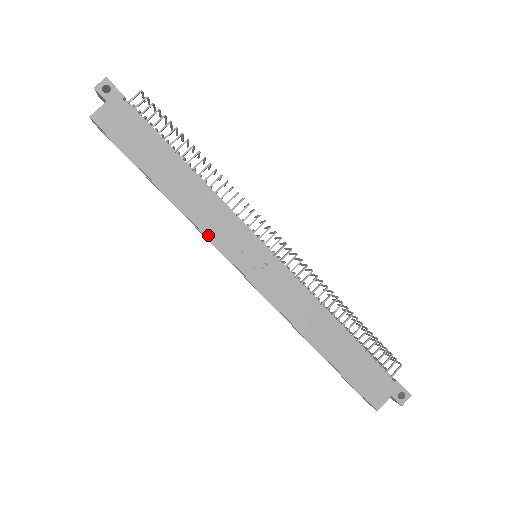
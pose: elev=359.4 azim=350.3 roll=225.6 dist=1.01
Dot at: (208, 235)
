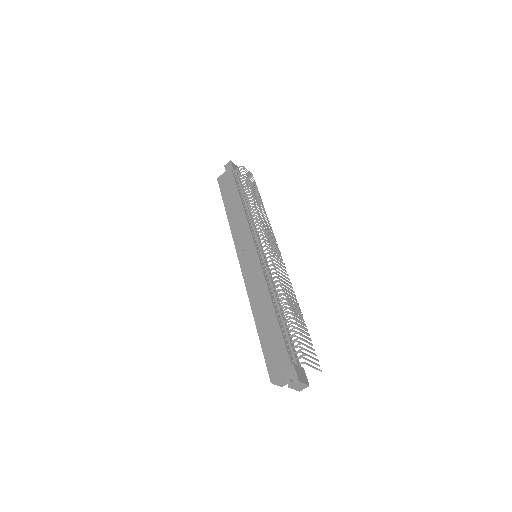
Dot at: (234, 237)
